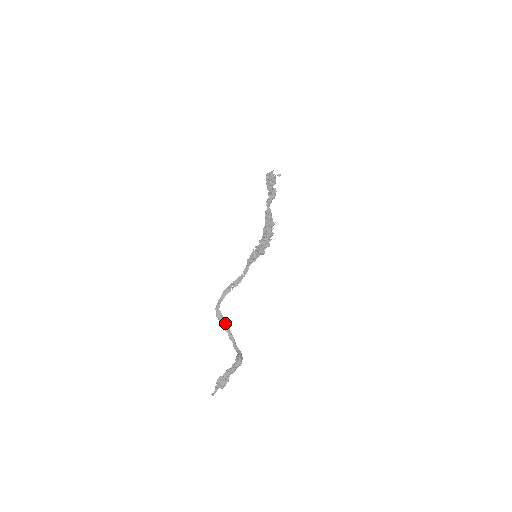
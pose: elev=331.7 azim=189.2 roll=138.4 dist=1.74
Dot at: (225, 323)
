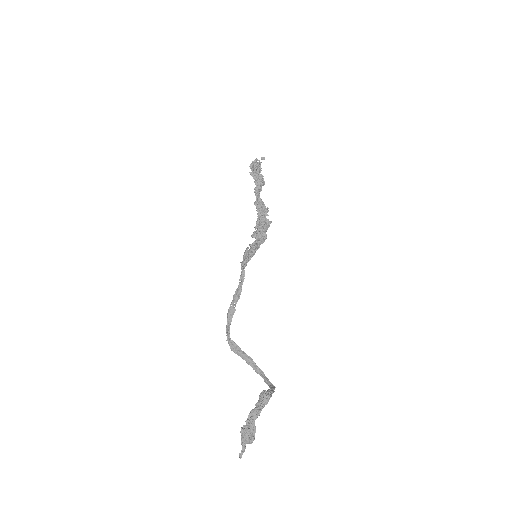
Dot at: (243, 354)
